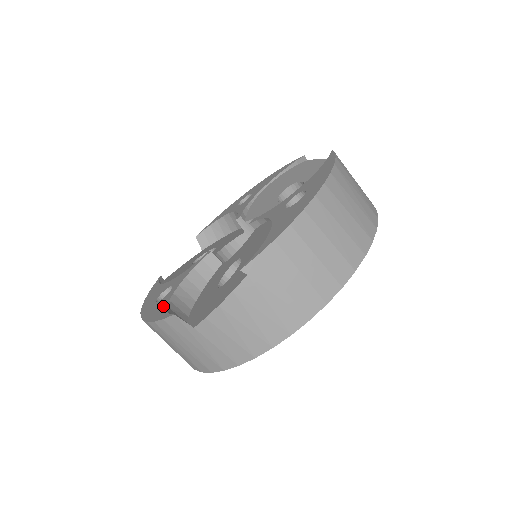
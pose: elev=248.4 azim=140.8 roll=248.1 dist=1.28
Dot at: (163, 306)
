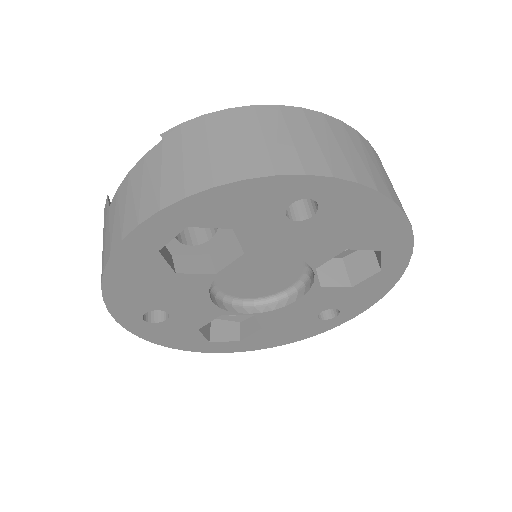
Dot at: occluded
